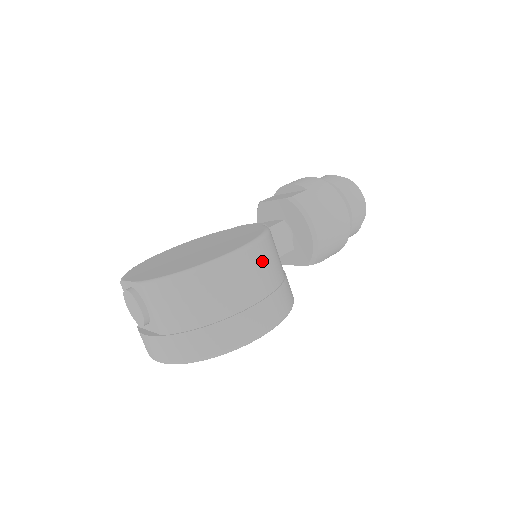
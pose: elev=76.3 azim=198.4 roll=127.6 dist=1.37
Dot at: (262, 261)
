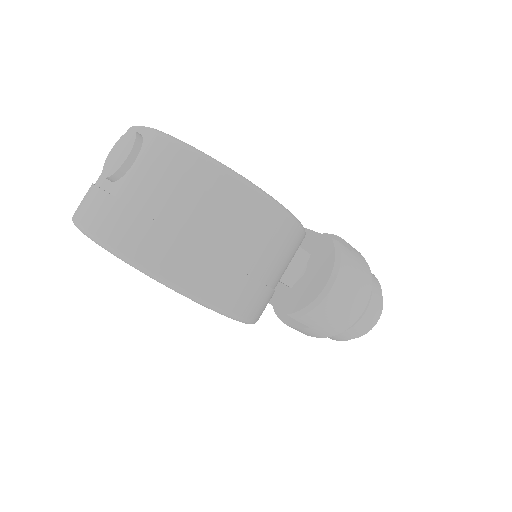
Dot at: (283, 242)
